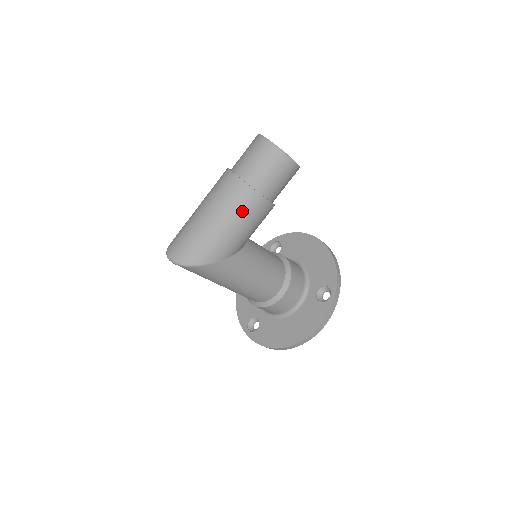
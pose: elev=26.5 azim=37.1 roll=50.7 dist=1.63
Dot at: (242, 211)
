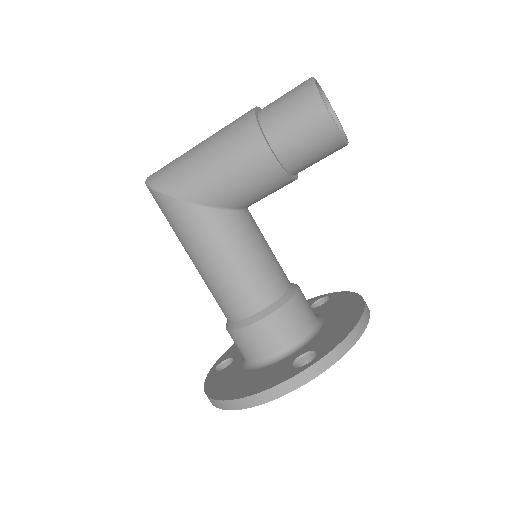
Dot at: (232, 145)
